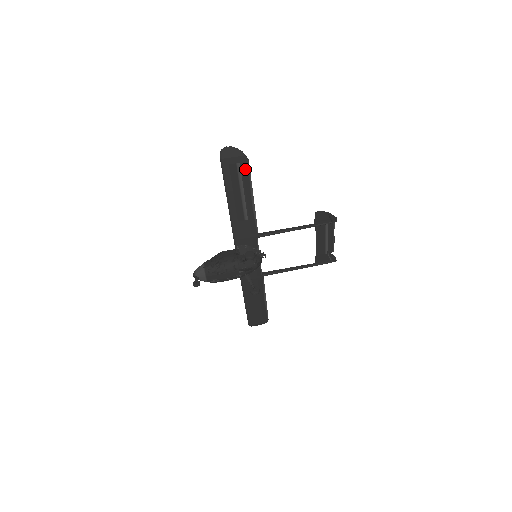
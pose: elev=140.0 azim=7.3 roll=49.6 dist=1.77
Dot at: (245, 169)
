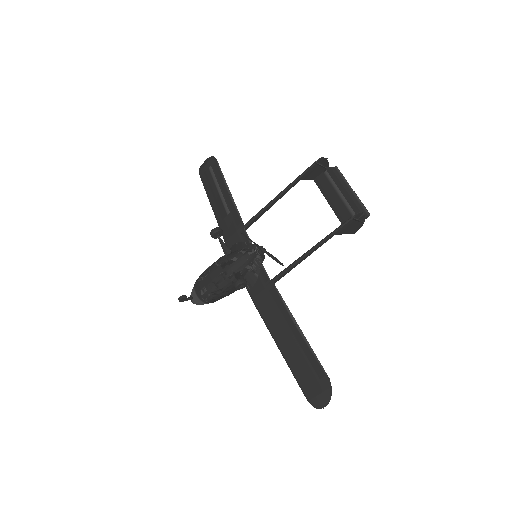
Dot at: (216, 168)
